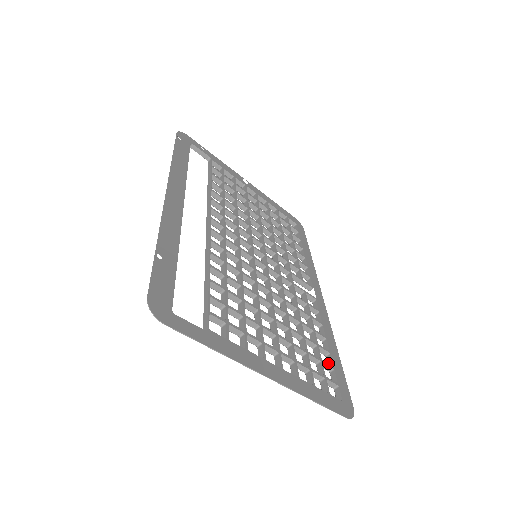
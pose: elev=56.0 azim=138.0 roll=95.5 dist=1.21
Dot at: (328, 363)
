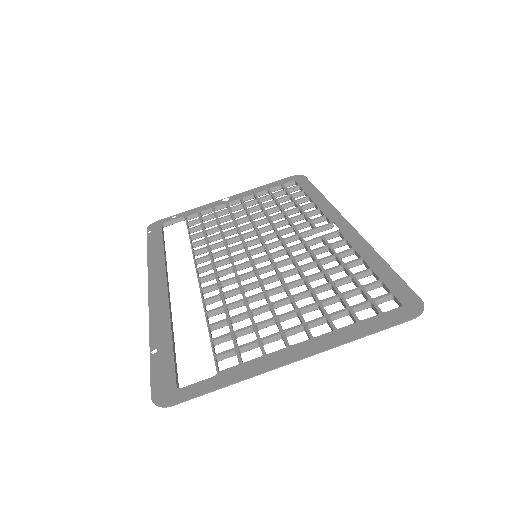
Dot at: occluded
